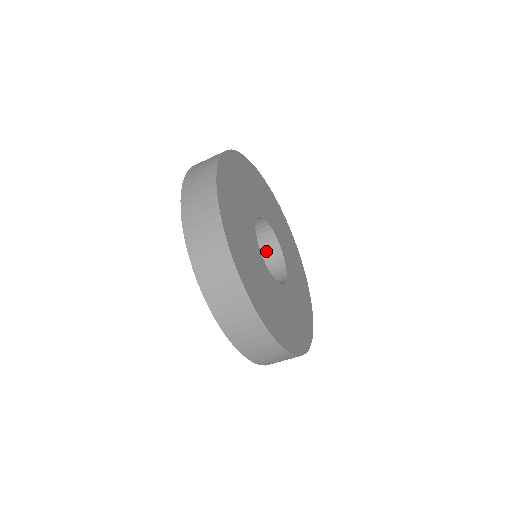
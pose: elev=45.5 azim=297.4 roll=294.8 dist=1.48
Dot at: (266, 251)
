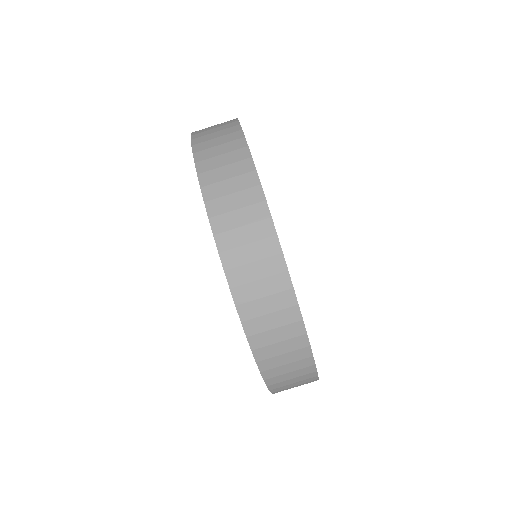
Dot at: occluded
